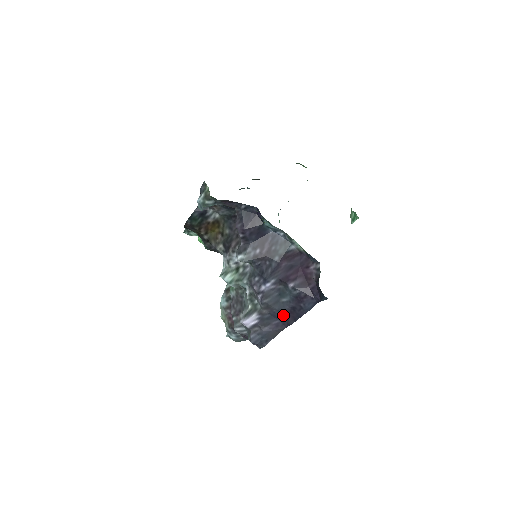
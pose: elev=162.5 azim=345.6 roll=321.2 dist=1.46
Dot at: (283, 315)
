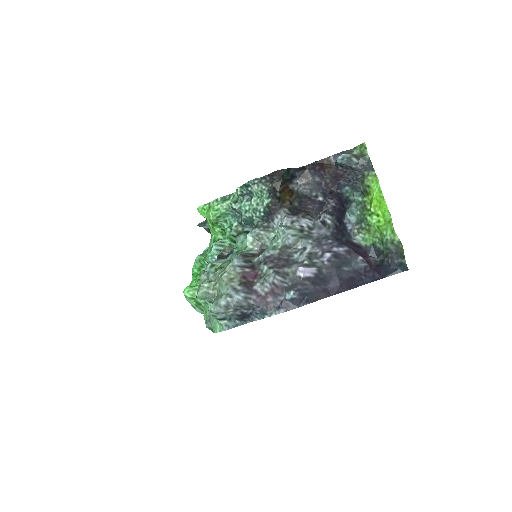
Dot at: (338, 281)
